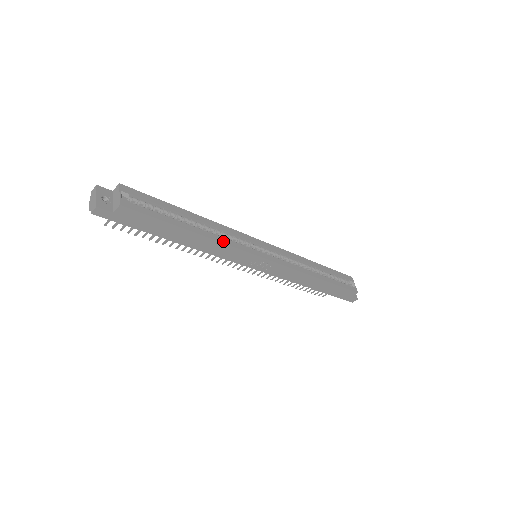
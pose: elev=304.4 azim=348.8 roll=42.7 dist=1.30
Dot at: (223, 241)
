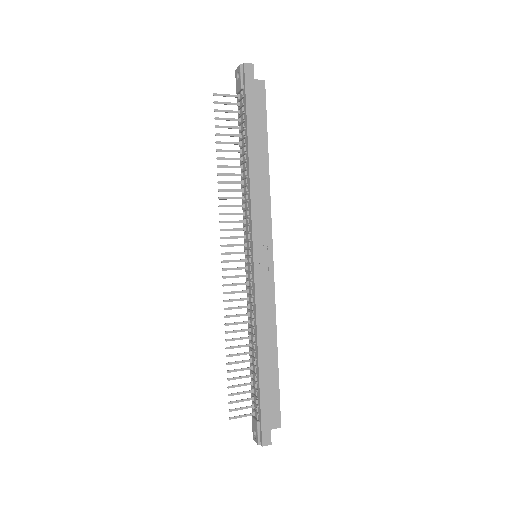
Dot at: (269, 195)
